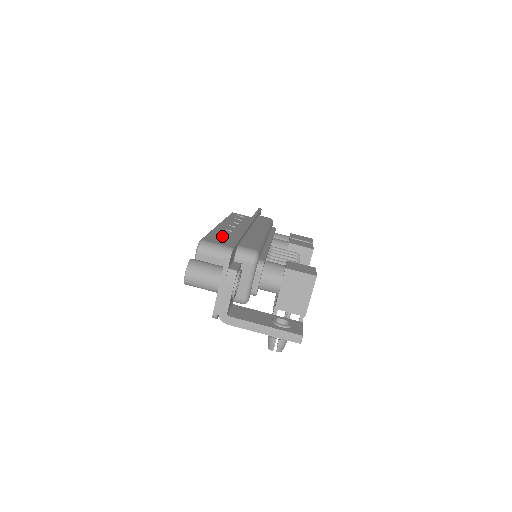
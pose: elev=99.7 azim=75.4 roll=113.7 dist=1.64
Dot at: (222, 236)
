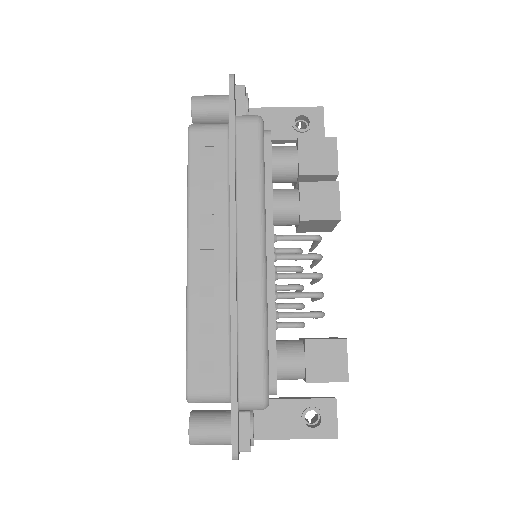
Dot at: (207, 341)
